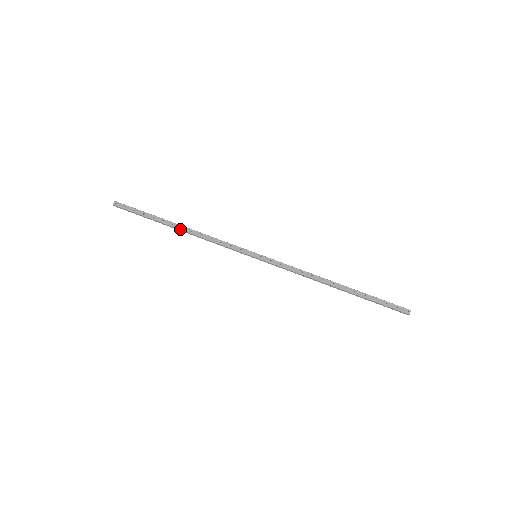
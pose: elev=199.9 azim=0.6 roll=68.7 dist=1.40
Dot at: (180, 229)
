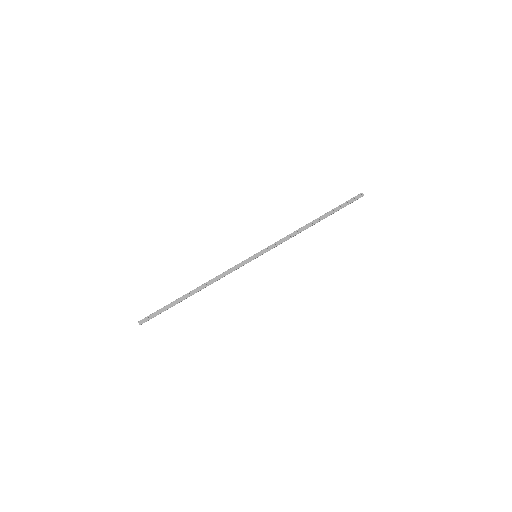
Dot at: occluded
